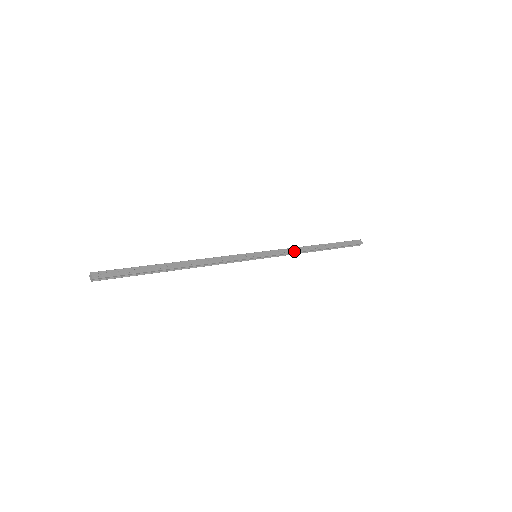
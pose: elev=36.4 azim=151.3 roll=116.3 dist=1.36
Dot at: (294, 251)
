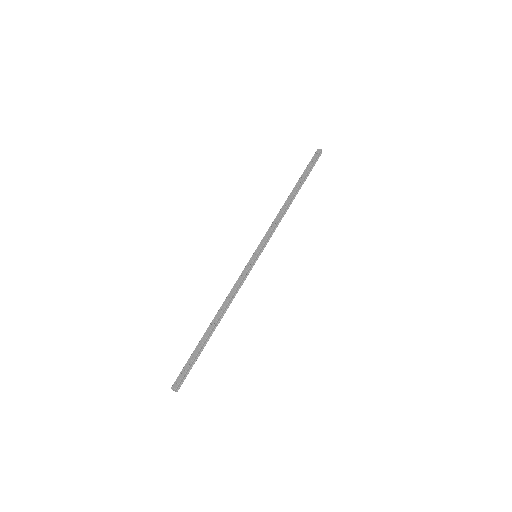
Dot at: (277, 220)
